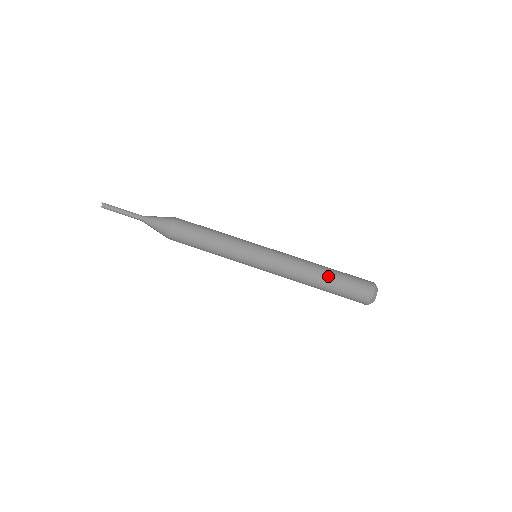
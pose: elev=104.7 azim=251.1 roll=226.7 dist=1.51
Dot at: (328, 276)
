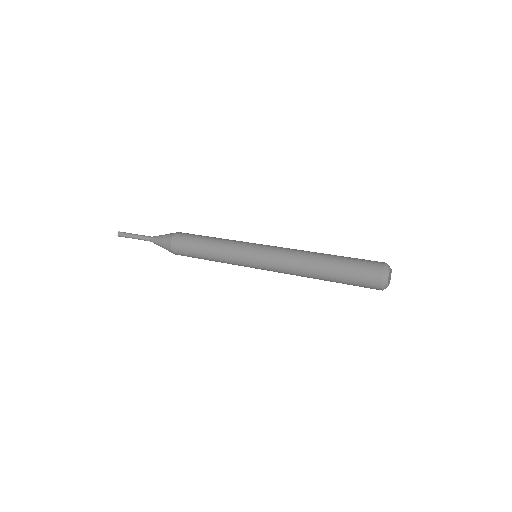
Dot at: (333, 255)
